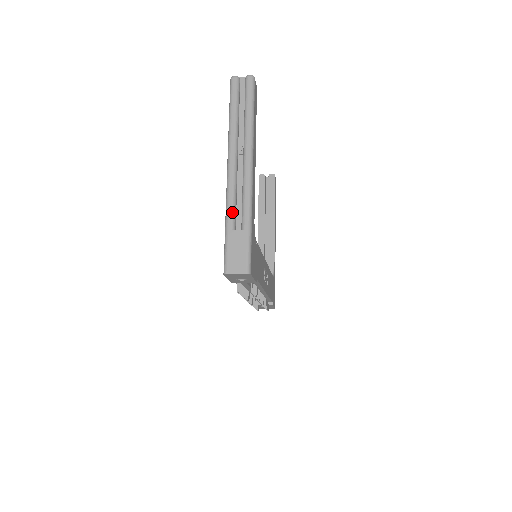
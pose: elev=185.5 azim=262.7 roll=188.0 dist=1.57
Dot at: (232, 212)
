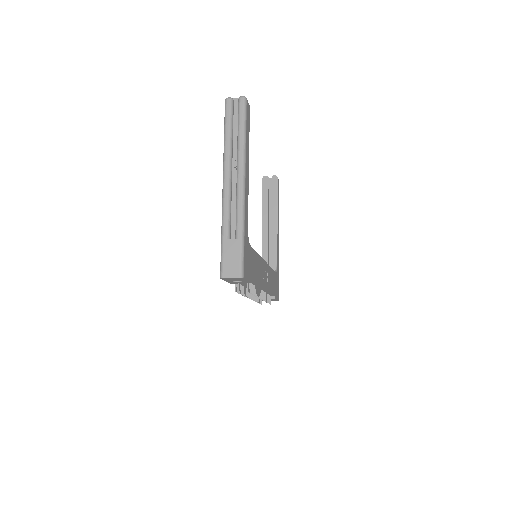
Dot at: (227, 222)
